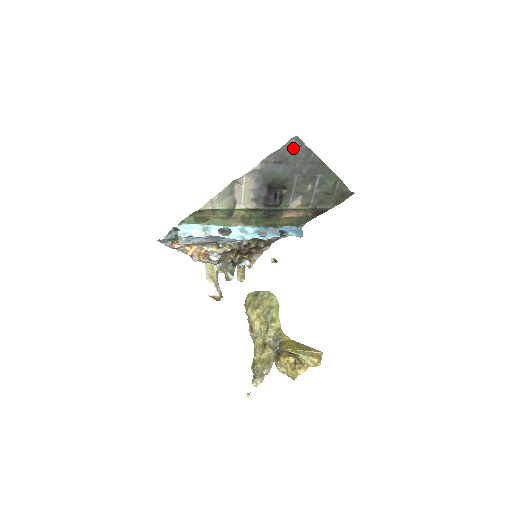
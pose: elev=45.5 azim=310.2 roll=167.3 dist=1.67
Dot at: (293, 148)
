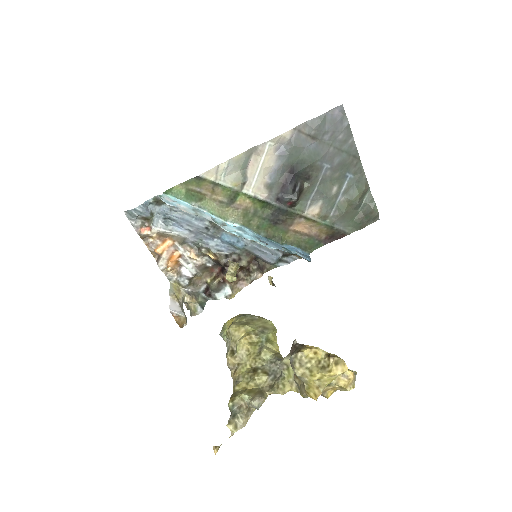
Dot at: (334, 121)
